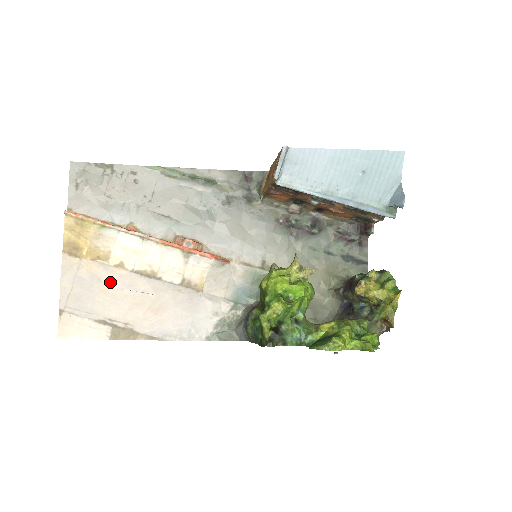
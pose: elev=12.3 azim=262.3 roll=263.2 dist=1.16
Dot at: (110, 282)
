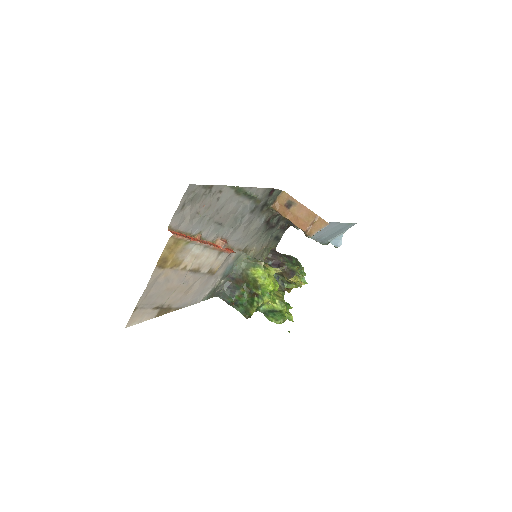
Dot at: (174, 281)
